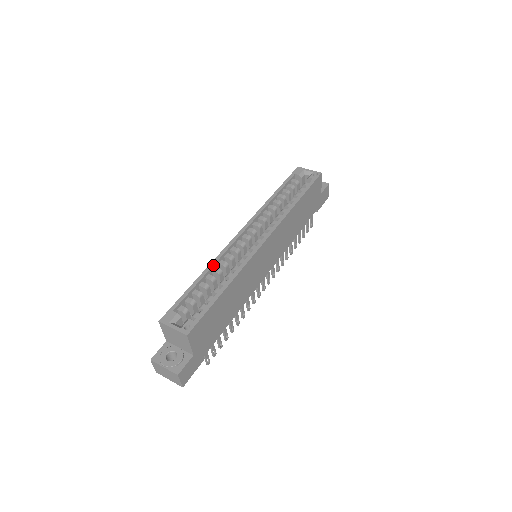
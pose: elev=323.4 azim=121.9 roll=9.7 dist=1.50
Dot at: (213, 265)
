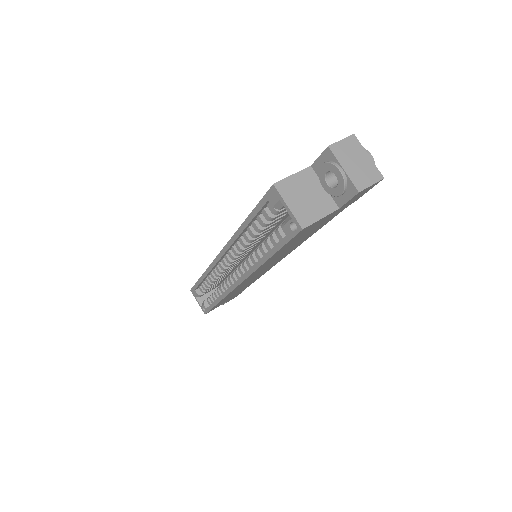
Dot at: (207, 274)
